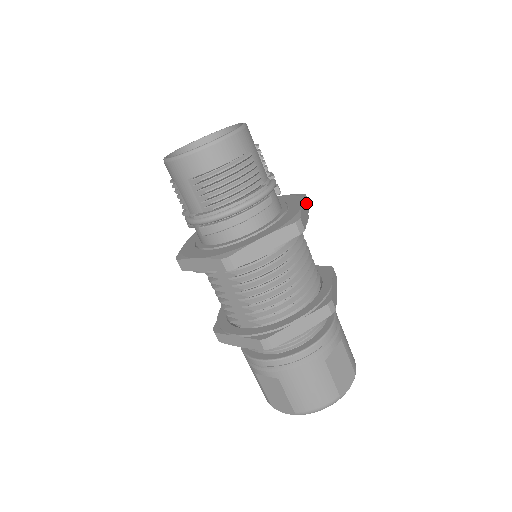
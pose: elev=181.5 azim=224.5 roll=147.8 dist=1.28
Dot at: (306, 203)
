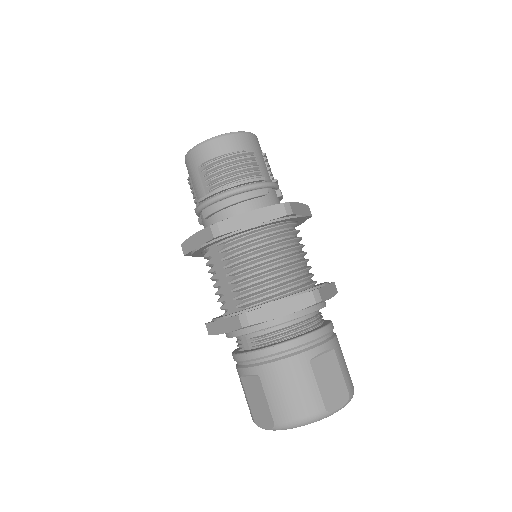
Dot at: (306, 209)
